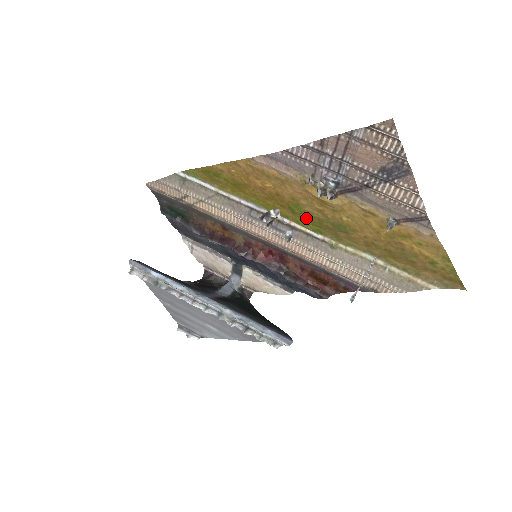
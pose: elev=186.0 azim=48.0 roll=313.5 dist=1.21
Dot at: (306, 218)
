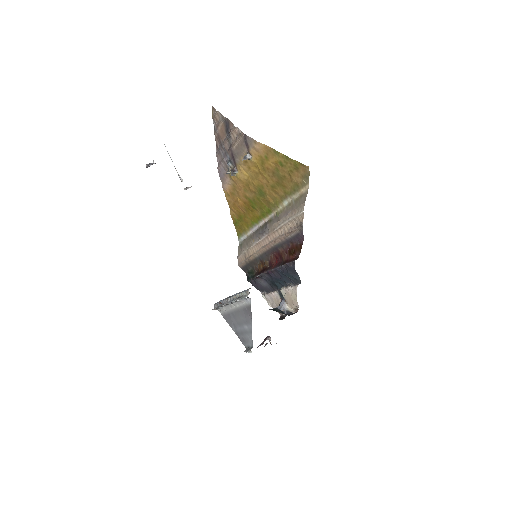
Dot at: (259, 207)
